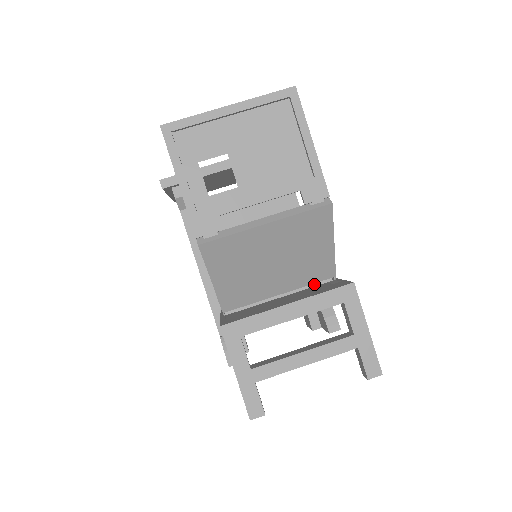
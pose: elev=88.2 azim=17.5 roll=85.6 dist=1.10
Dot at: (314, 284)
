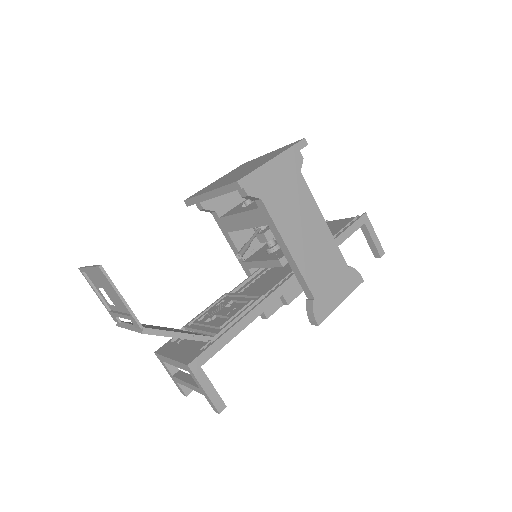
Dot at: (212, 334)
